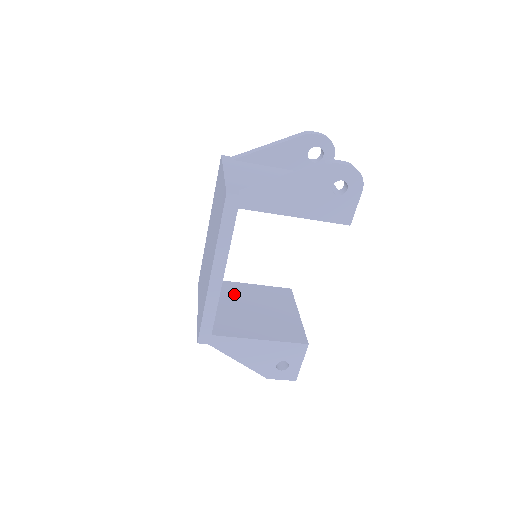
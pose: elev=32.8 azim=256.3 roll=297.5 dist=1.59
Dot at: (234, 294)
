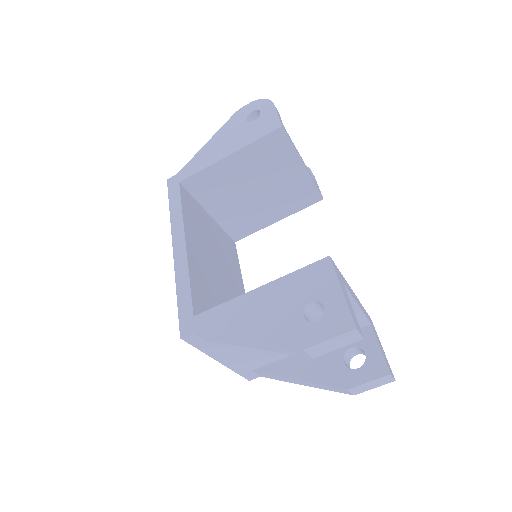
Dot at: occluded
